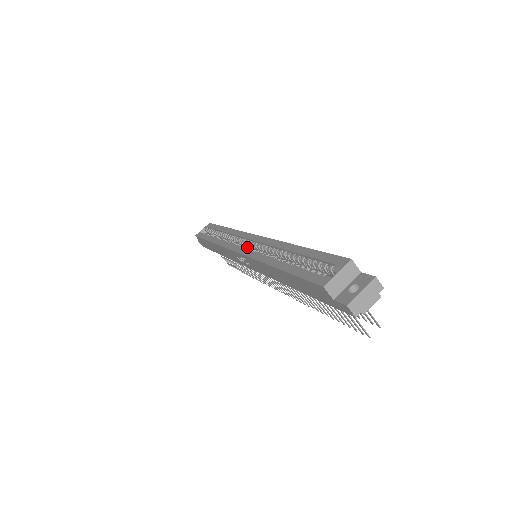
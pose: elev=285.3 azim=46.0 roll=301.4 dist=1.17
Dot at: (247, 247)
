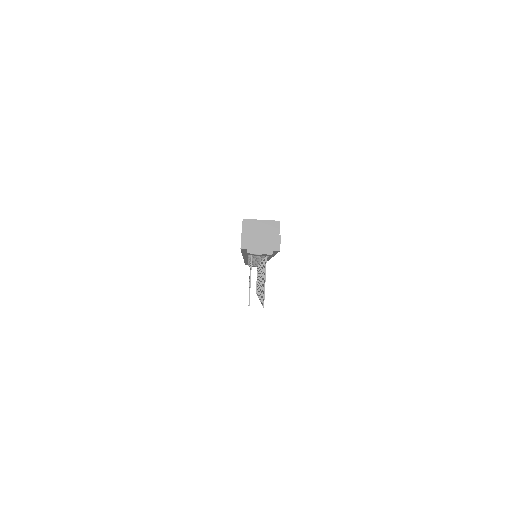
Dot at: occluded
